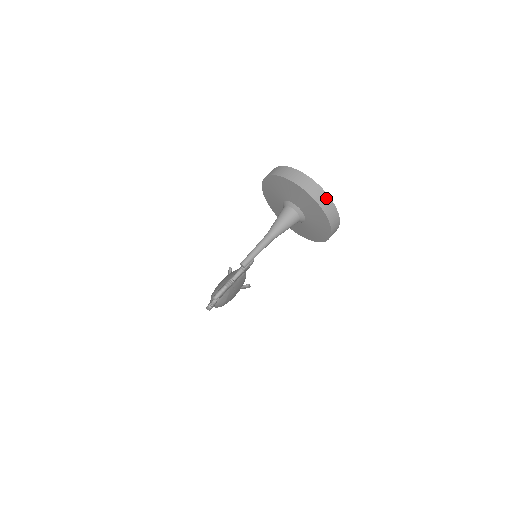
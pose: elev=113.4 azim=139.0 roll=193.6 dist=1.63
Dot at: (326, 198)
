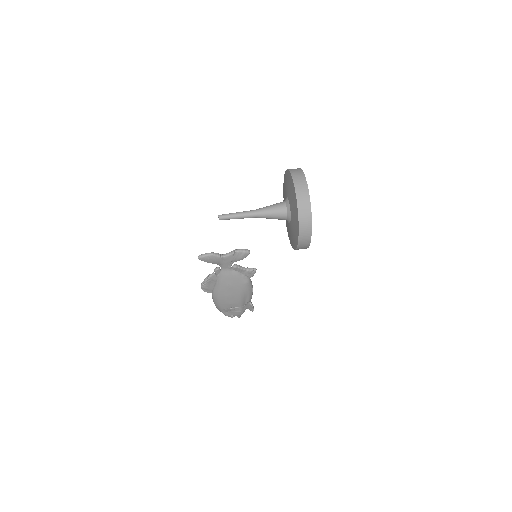
Dot at: (305, 192)
